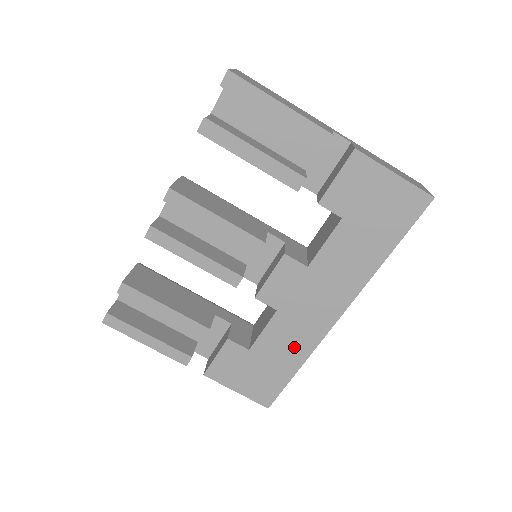
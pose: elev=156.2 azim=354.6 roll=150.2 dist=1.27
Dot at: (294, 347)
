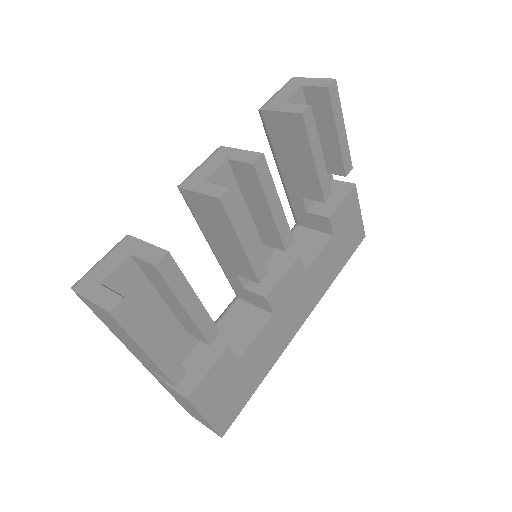
Dot at: (268, 356)
